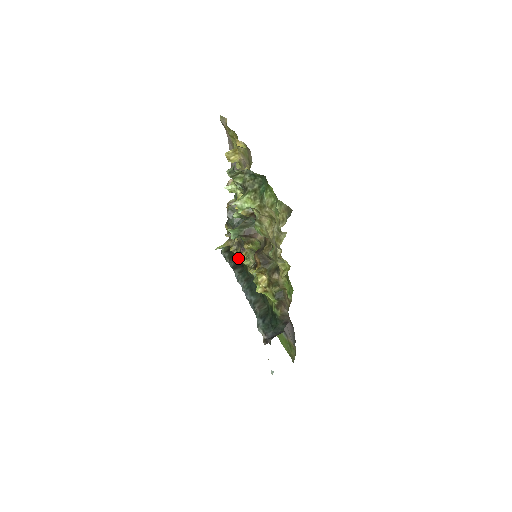
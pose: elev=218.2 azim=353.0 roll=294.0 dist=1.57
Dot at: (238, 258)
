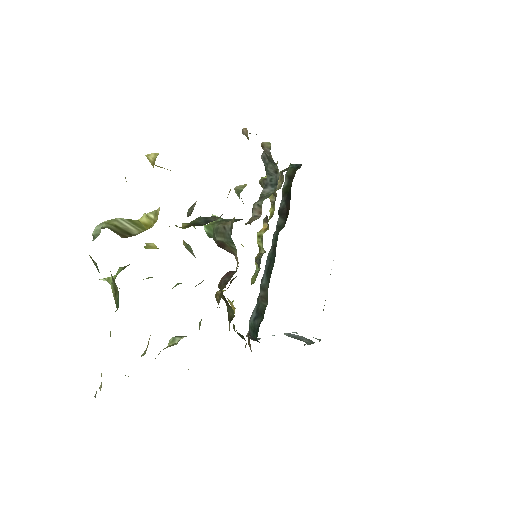
Dot at: occluded
